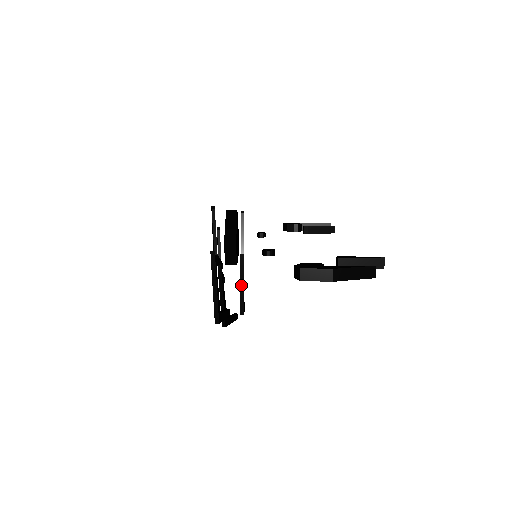
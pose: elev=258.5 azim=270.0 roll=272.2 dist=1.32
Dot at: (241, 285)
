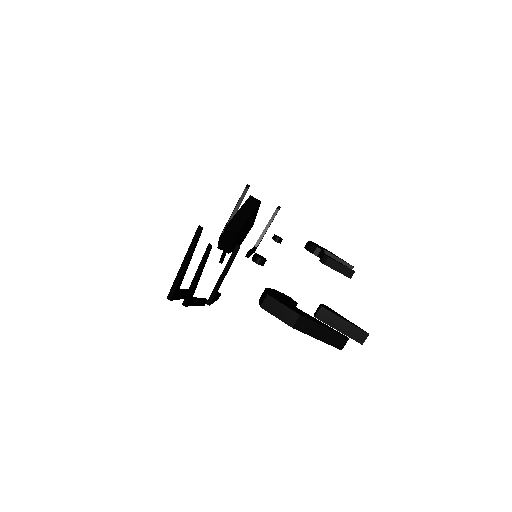
Dot at: (222, 275)
